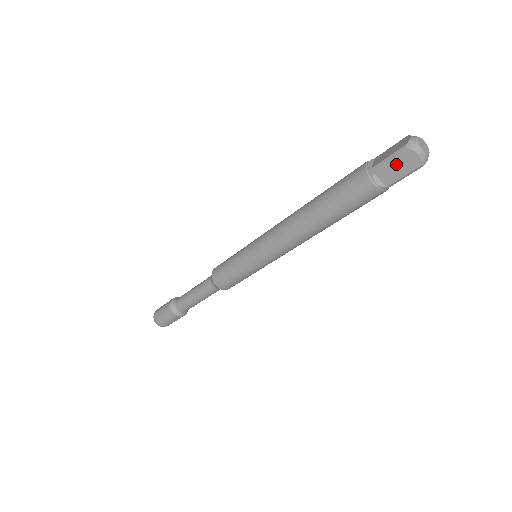
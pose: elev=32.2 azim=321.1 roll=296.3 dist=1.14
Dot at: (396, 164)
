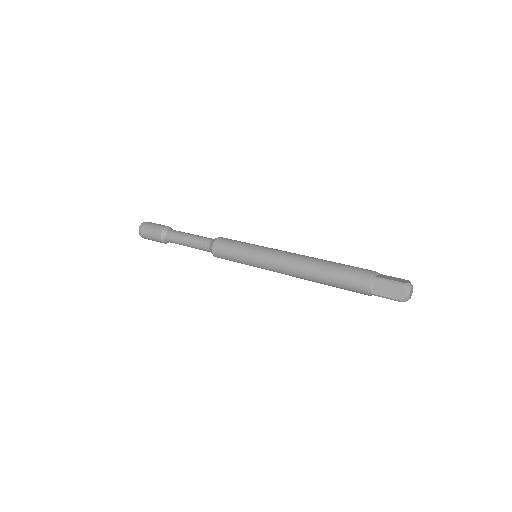
Dot at: (390, 298)
